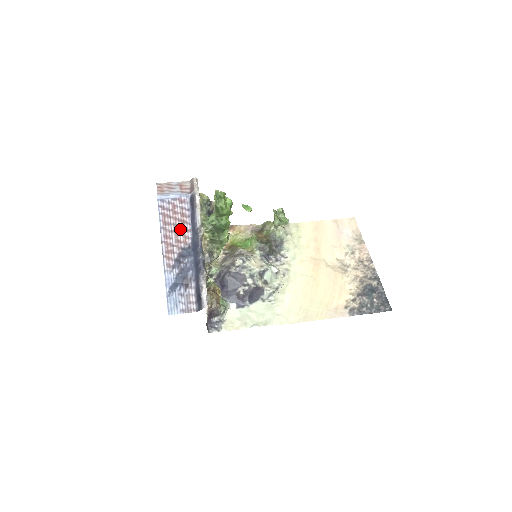
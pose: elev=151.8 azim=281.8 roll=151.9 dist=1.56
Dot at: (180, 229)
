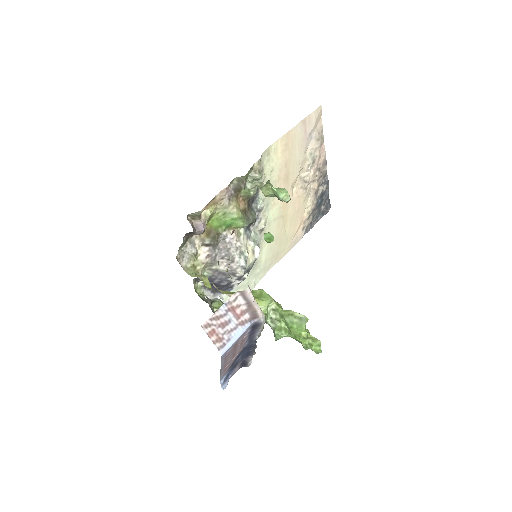
Dot at: (238, 350)
